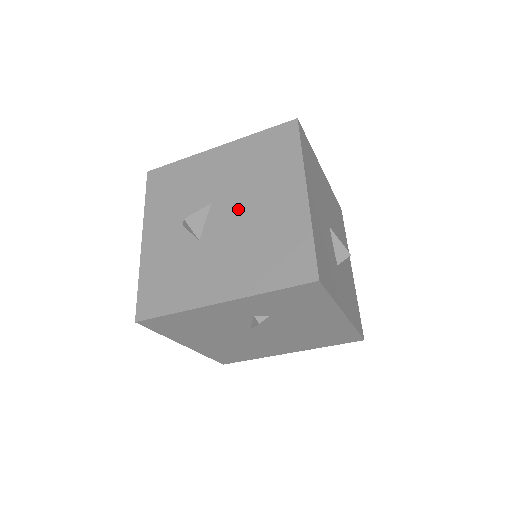
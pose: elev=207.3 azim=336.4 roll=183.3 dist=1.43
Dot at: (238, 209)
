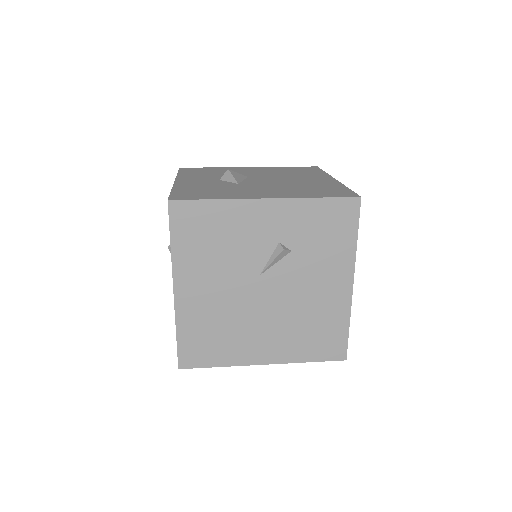
Dot at: (275, 179)
